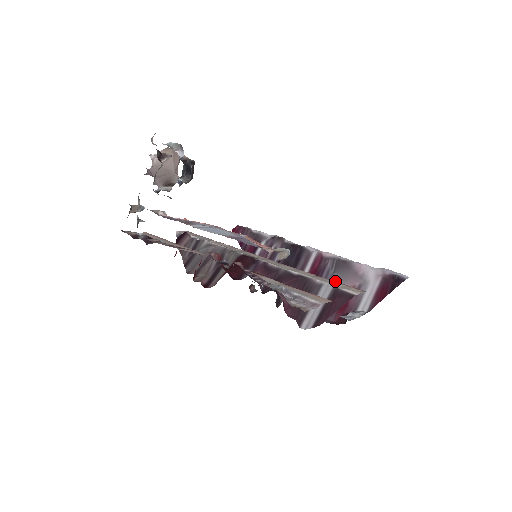
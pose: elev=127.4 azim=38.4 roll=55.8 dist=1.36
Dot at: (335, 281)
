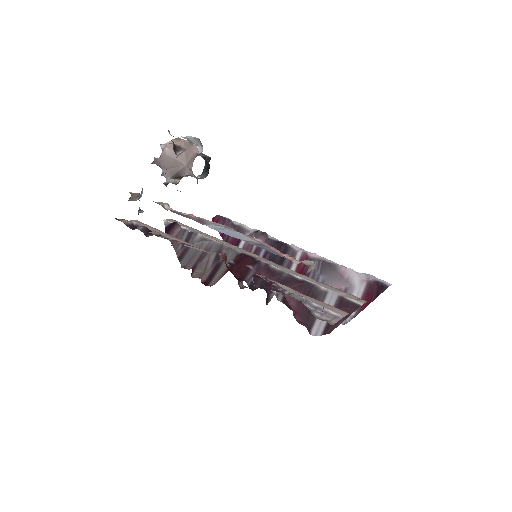
Dot at: (336, 288)
